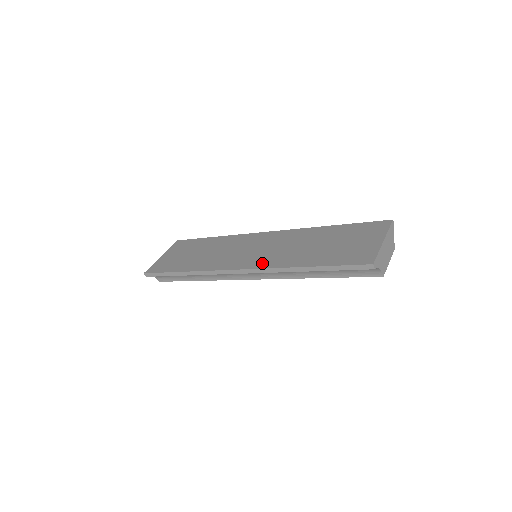
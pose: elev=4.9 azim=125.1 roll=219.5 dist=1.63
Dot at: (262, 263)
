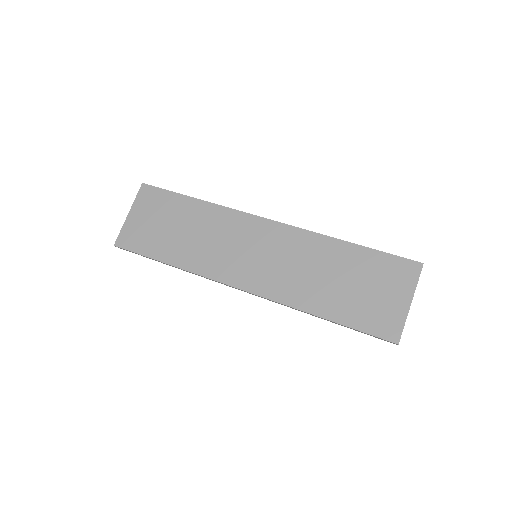
Dot at: (269, 289)
